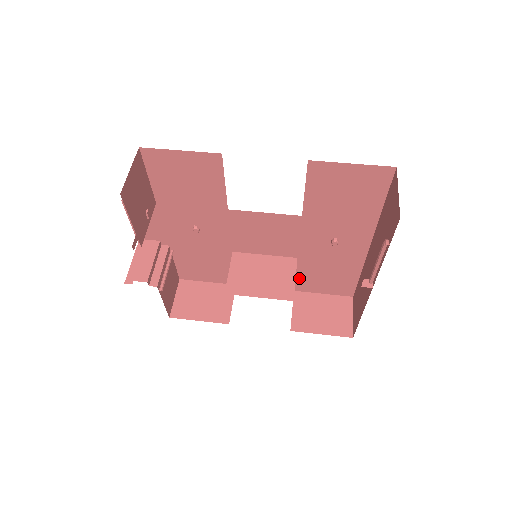
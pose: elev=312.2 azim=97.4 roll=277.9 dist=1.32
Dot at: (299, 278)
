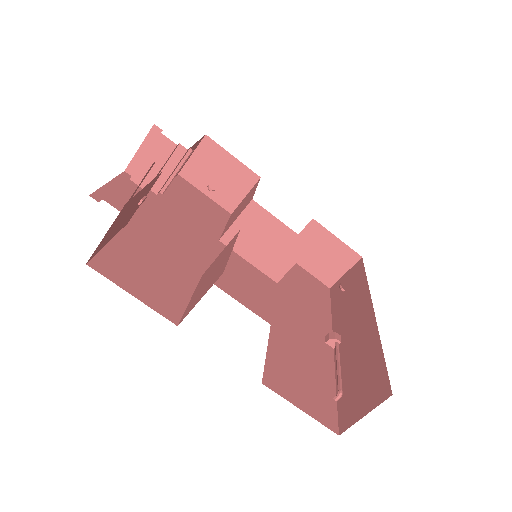
Dot at: occluded
